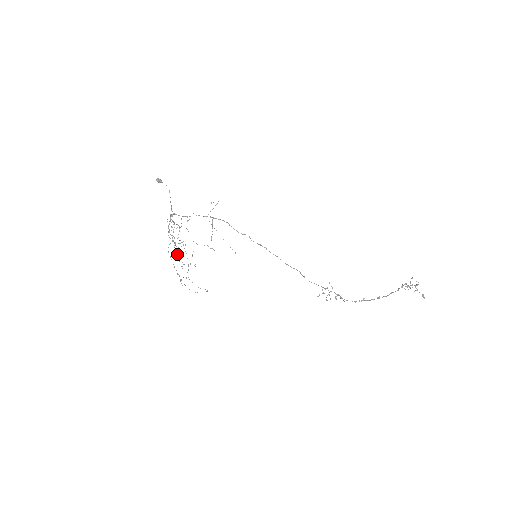
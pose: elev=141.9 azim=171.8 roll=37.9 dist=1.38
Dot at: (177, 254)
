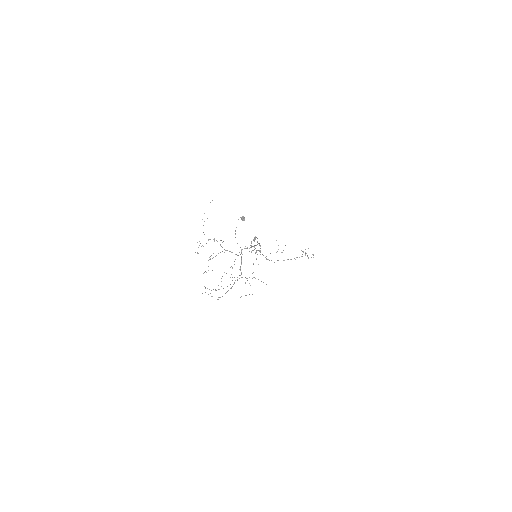
Dot at: (245, 295)
